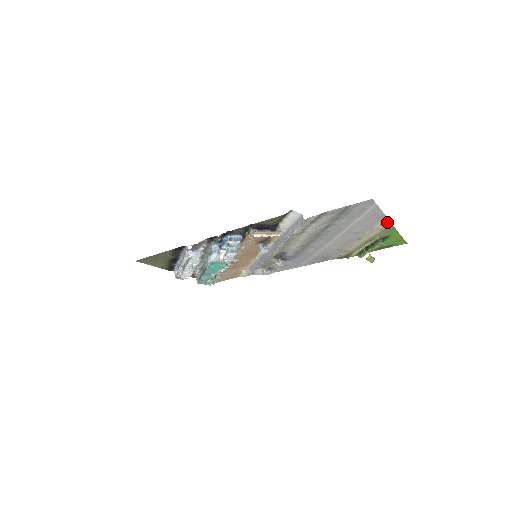
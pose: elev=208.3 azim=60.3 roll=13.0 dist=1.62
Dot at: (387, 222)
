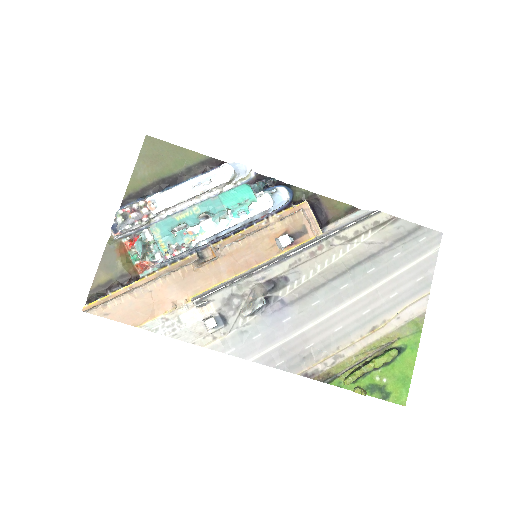
Dot at: (424, 304)
